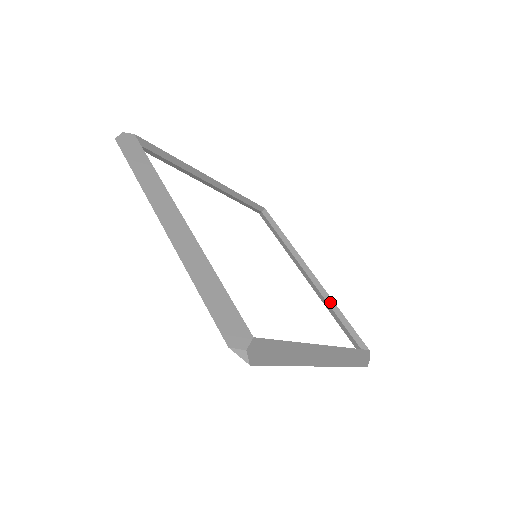
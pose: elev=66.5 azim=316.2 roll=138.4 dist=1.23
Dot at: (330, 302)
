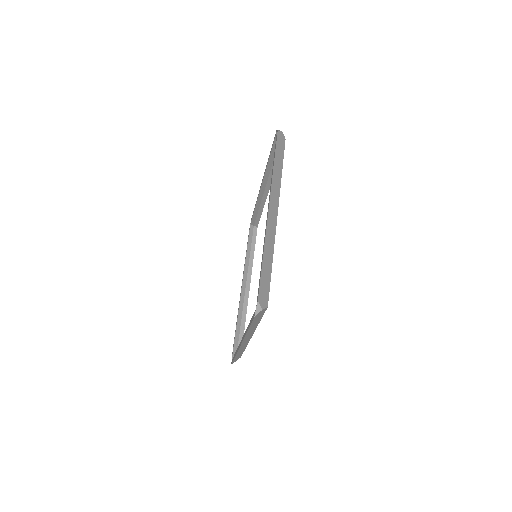
Dot at: (244, 313)
